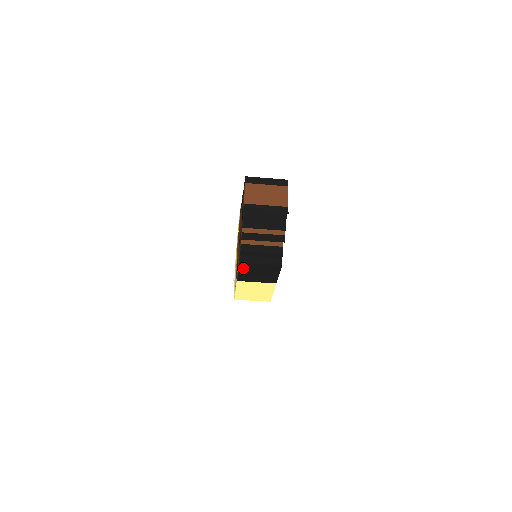
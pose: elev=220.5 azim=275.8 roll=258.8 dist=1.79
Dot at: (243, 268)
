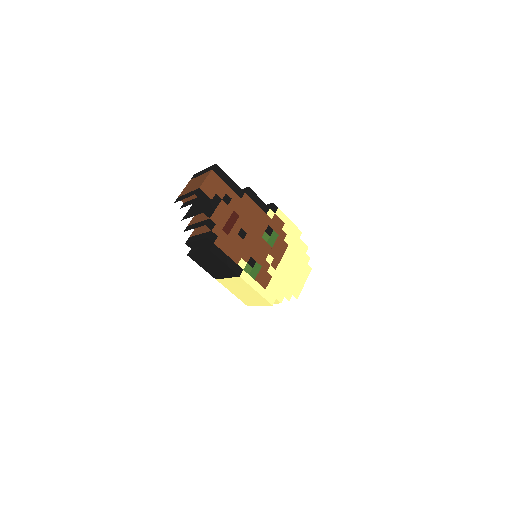
Dot at: (140, 251)
